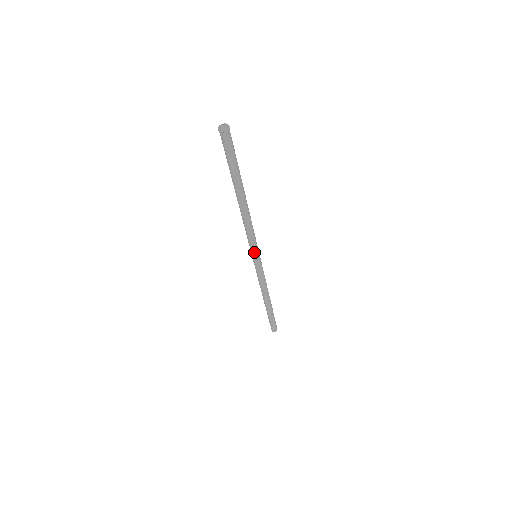
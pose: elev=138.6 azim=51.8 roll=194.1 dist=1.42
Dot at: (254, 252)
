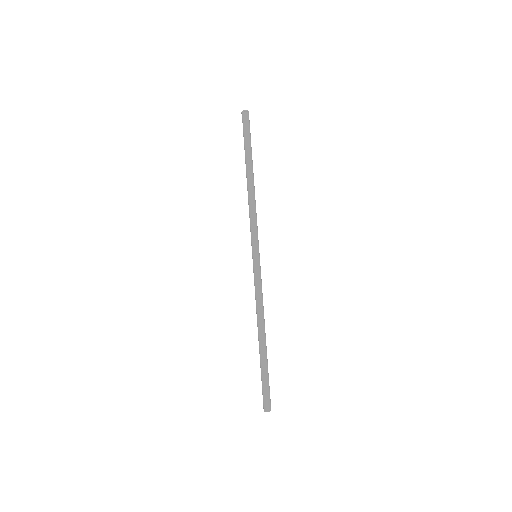
Dot at: (255, 245)
